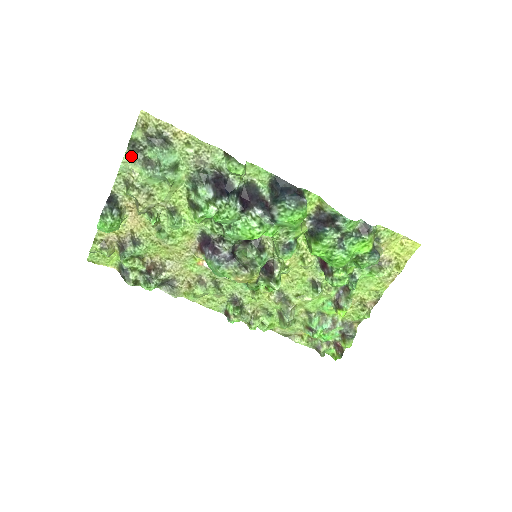
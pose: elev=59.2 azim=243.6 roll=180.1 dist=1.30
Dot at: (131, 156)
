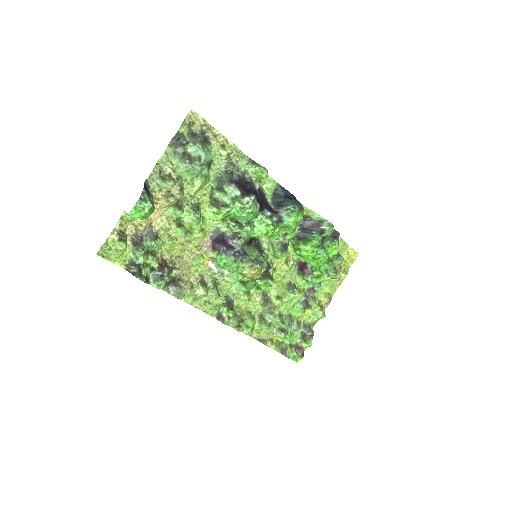
Dot at: (172, 149)
